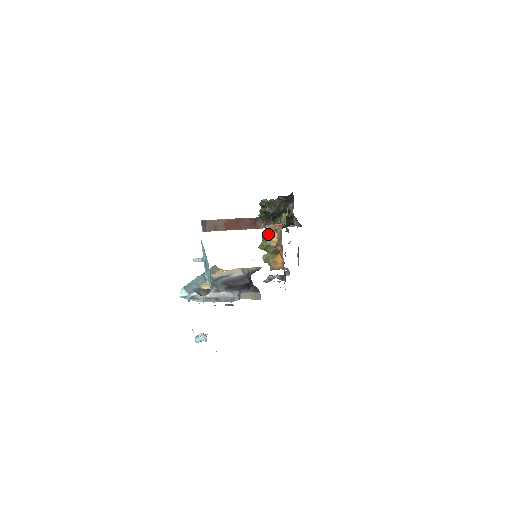
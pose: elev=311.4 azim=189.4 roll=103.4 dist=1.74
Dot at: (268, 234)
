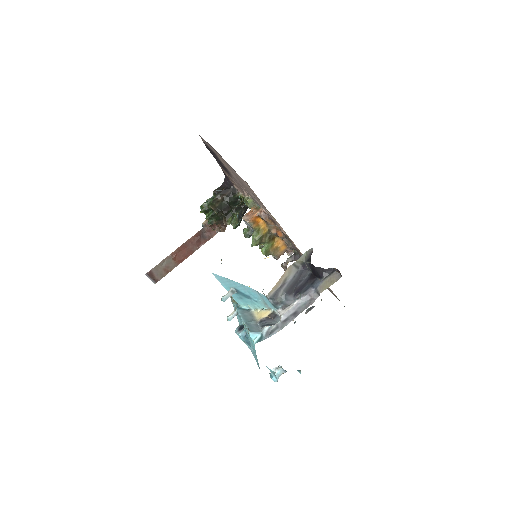
Dot at: (253, 226)
